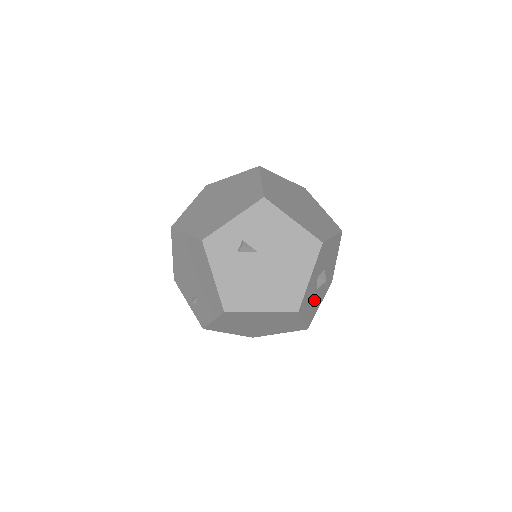
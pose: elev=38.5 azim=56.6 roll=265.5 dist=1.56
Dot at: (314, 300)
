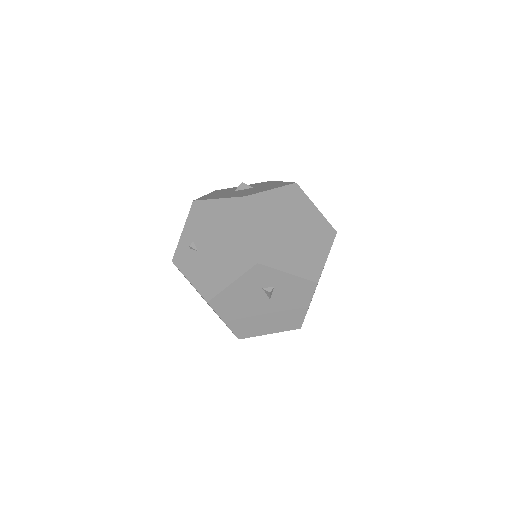
Dot at: occluded
